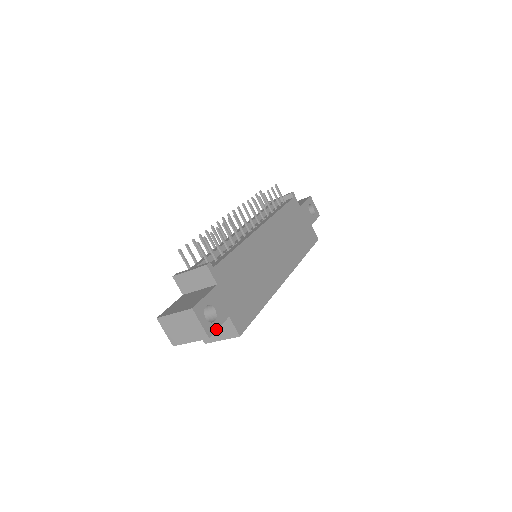
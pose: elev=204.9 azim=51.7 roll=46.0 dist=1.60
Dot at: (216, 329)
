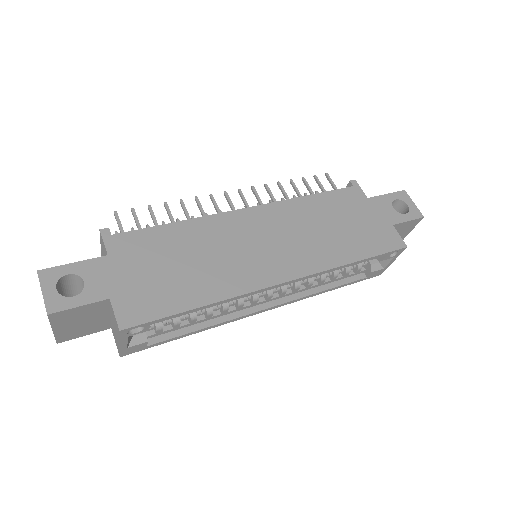
Dot at: (70, 307)
